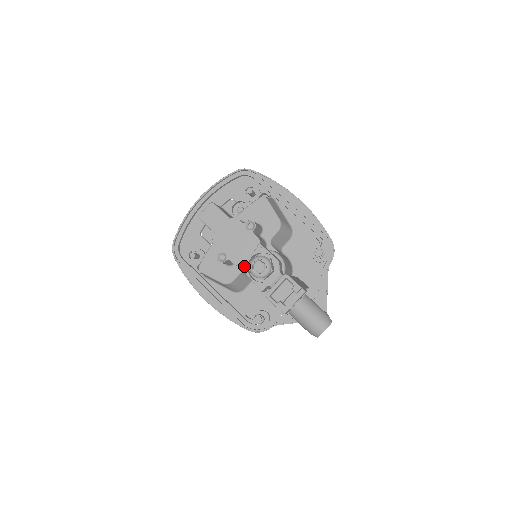
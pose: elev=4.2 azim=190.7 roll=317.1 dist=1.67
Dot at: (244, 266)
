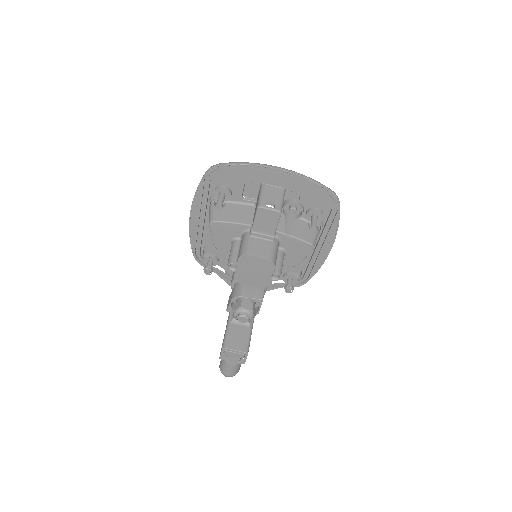
Dot at: occluded
